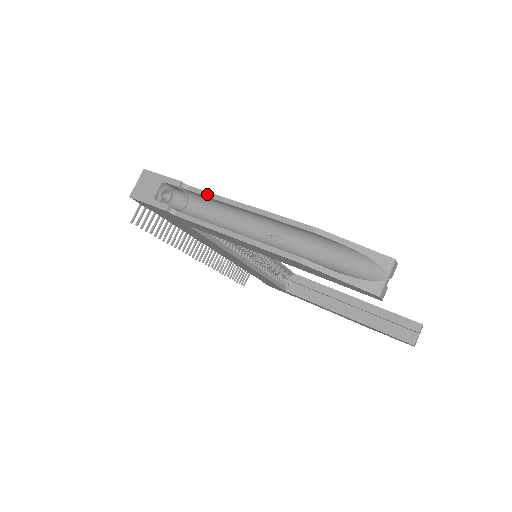
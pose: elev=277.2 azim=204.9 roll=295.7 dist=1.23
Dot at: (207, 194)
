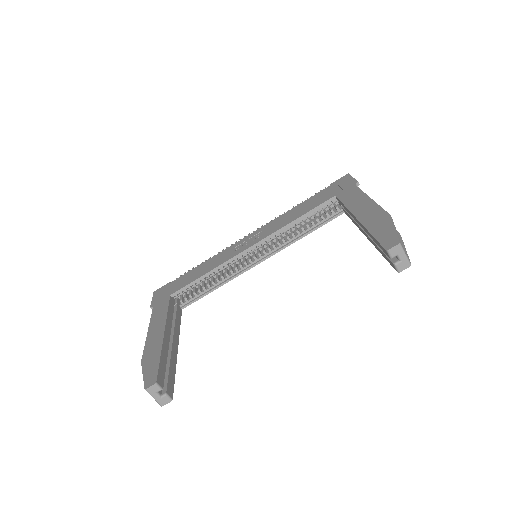
Dot at: (152, 316)
